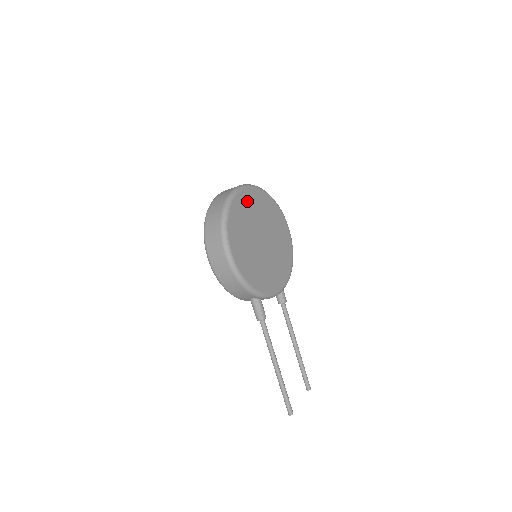
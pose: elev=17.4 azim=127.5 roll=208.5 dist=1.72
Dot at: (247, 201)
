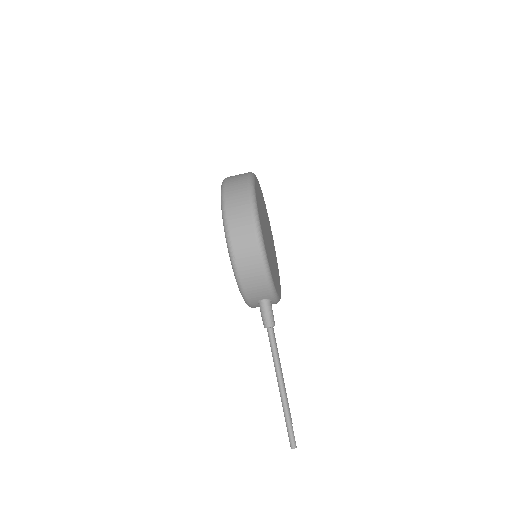
Dot at: (258, 190)
